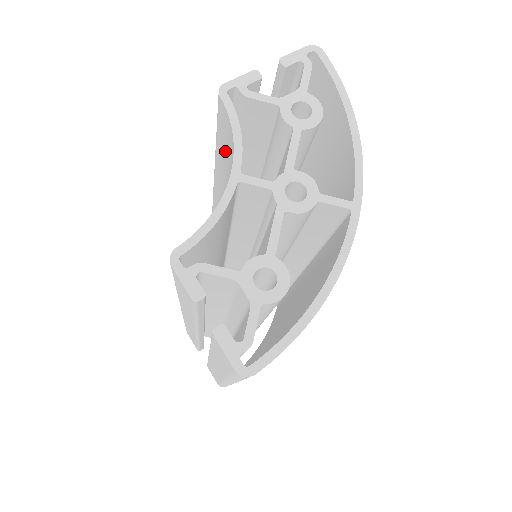
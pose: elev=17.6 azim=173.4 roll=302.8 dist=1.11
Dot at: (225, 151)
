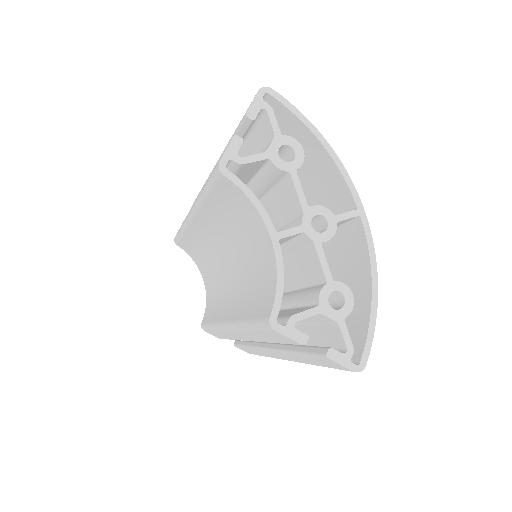
Dot at: (227, 205)
